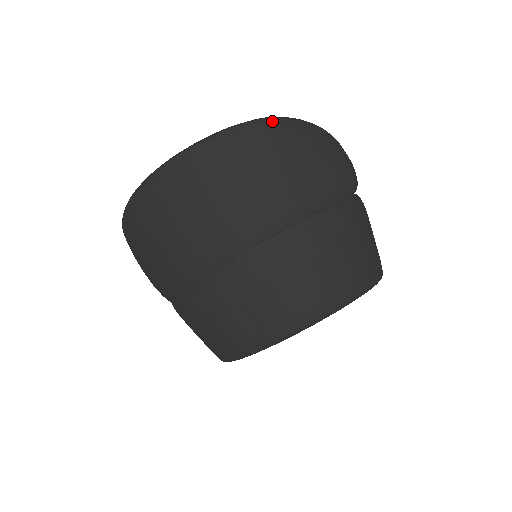
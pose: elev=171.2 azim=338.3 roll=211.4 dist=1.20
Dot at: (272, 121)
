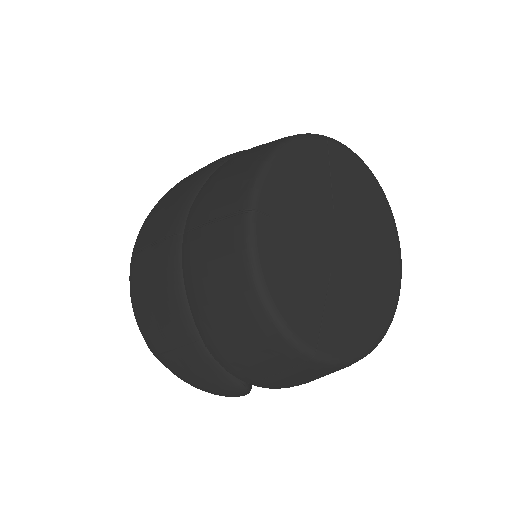
Dot at: occluded
